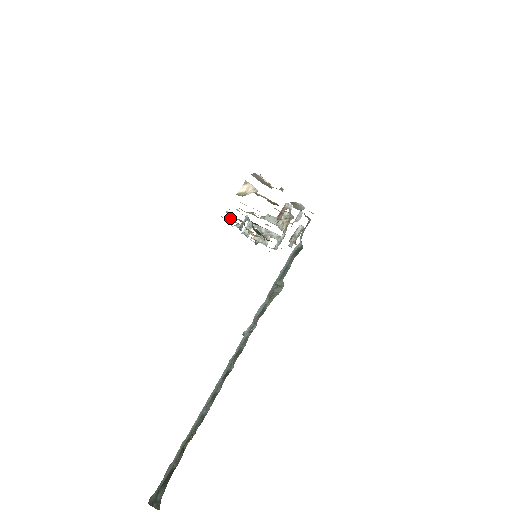
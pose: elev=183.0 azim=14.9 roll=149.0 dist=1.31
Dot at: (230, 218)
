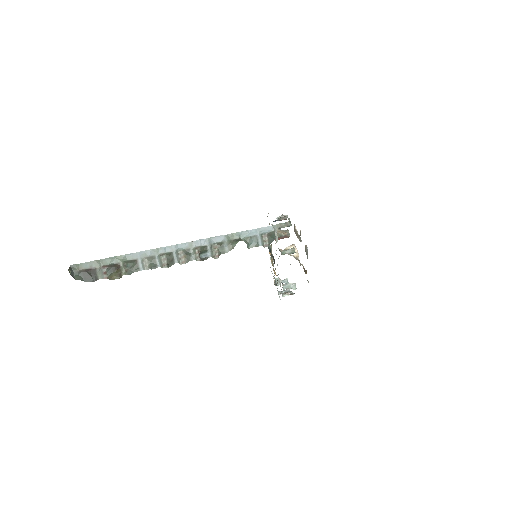
Dot at: occluded
